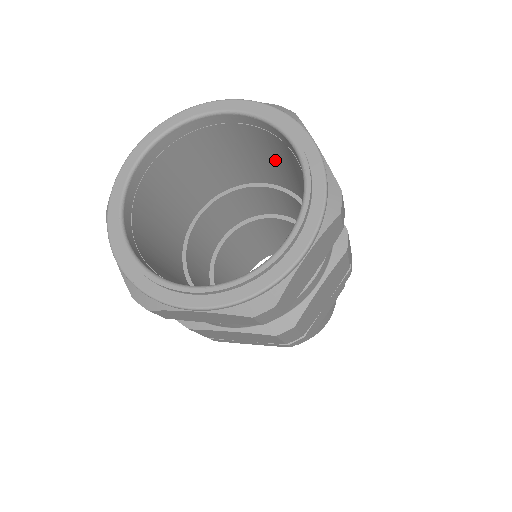
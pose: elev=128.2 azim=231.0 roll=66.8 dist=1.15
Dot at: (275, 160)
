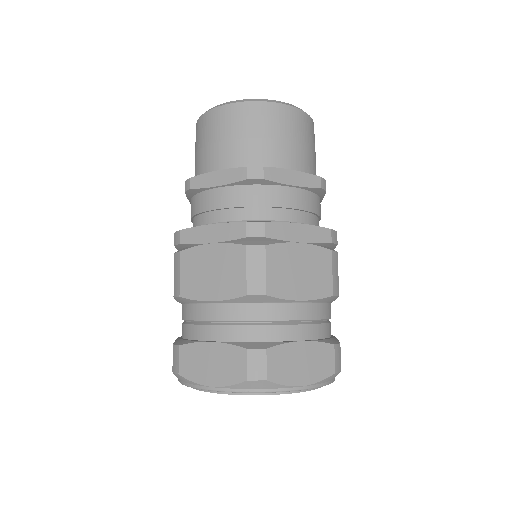
Dot at: occluded
